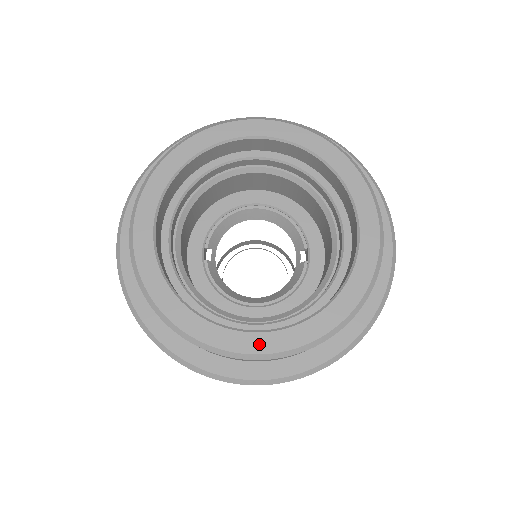
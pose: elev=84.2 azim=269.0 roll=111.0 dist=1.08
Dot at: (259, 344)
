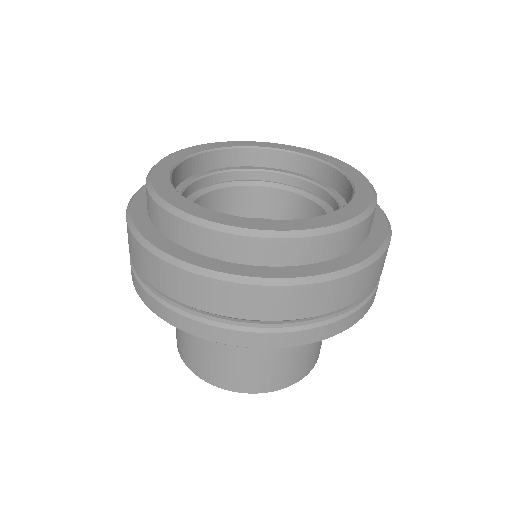
Dot at: (262, 225)
